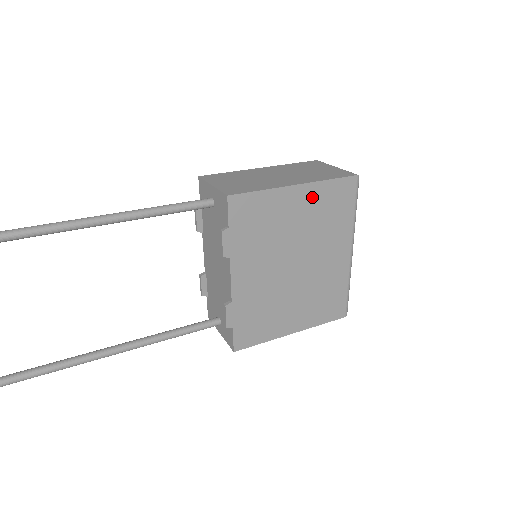
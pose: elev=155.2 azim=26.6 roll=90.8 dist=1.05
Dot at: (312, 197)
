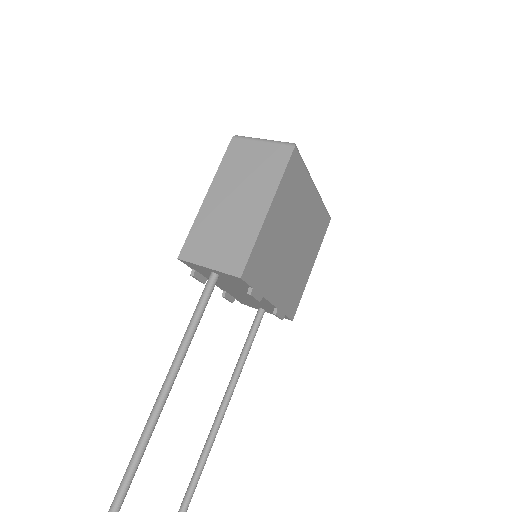
Dot at: (280, 201)
